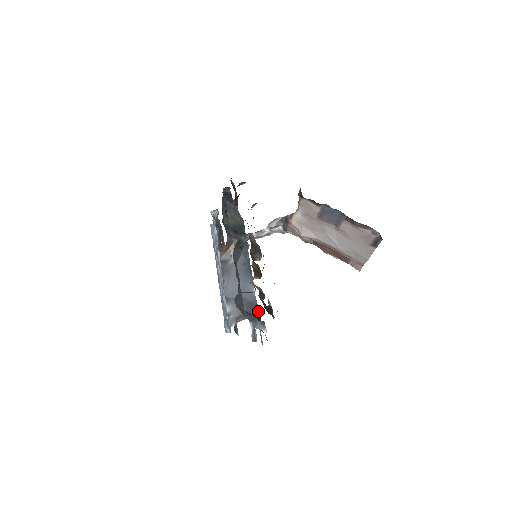
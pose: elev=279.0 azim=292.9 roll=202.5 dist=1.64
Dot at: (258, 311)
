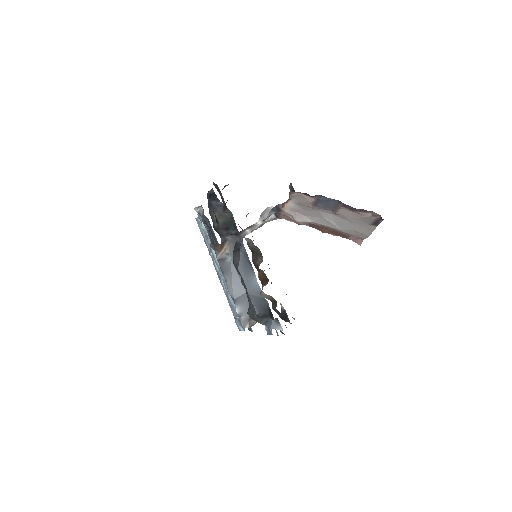
Dot at: (267, 305)
